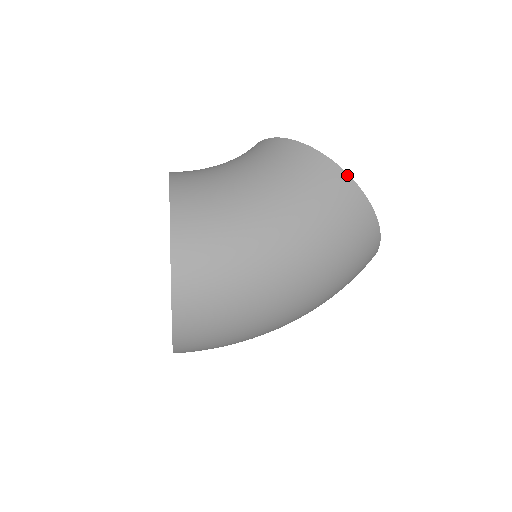
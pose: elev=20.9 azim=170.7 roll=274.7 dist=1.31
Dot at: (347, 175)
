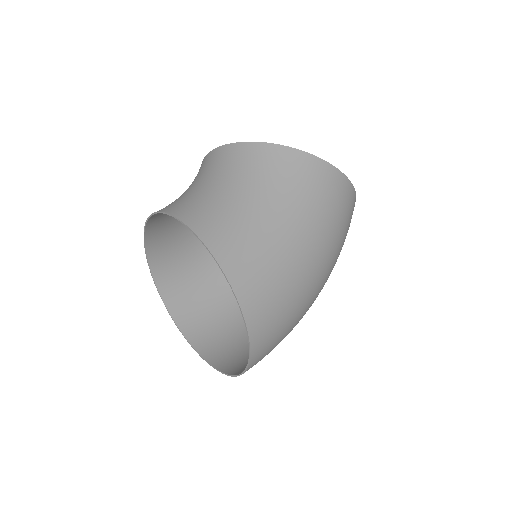
Dot at: (337, 170)
